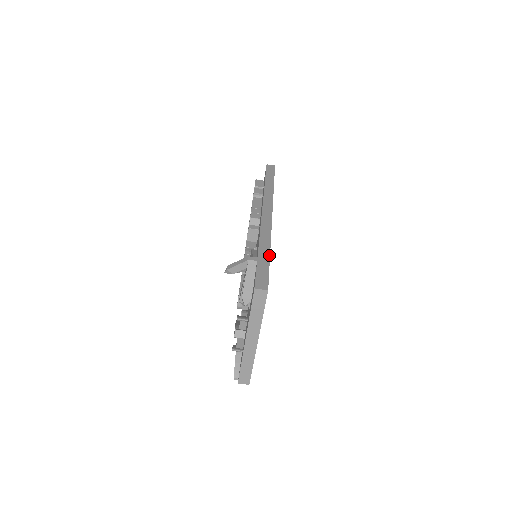
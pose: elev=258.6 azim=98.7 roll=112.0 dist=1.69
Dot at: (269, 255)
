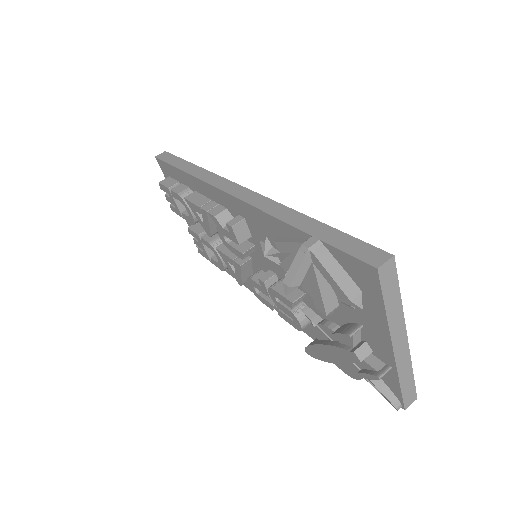
Dot at: (319, 222)
